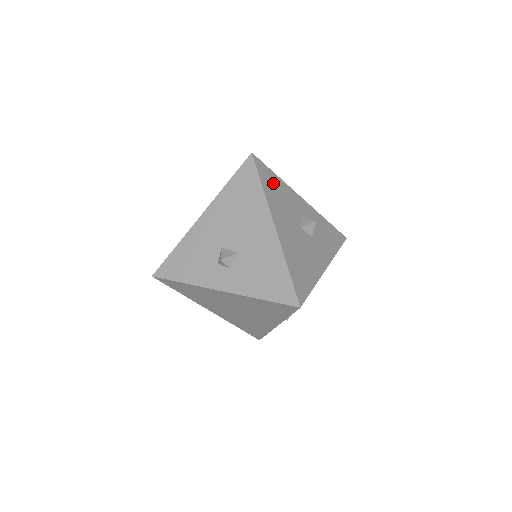
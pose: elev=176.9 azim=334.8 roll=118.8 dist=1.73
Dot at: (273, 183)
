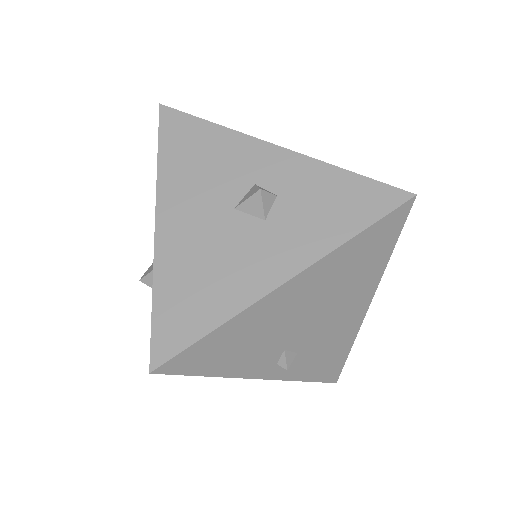
Dot at: (192, 141)
